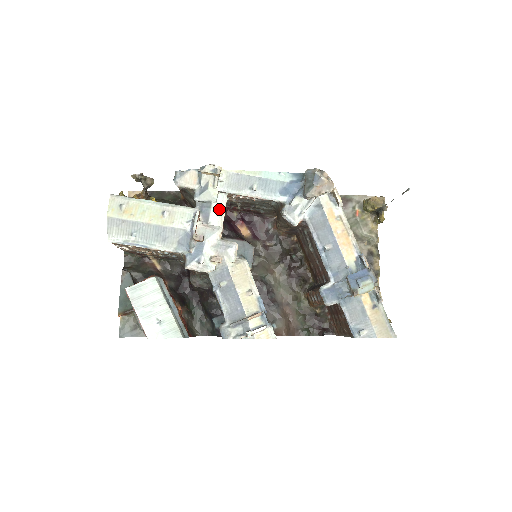
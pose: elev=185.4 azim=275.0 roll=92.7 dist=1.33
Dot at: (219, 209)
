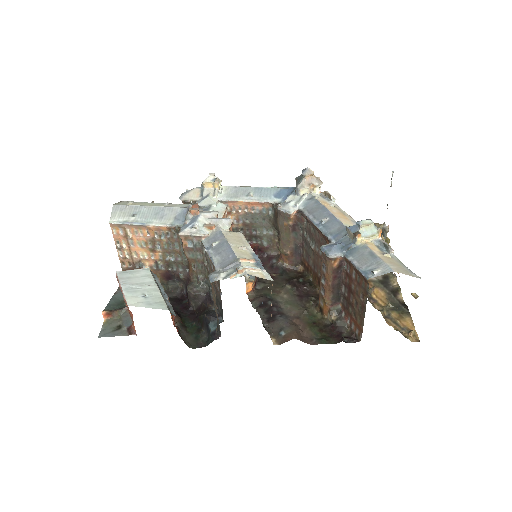
Dot at: occluded
